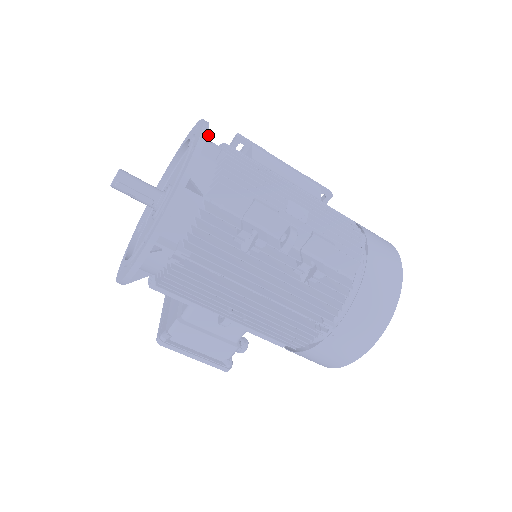
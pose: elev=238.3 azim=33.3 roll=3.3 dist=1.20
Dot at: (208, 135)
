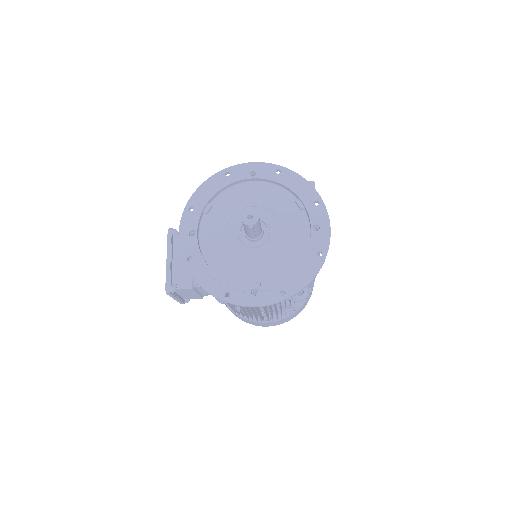
Dot at: occluded
